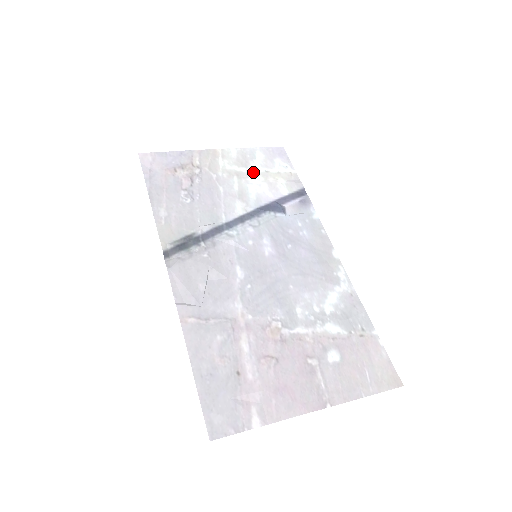
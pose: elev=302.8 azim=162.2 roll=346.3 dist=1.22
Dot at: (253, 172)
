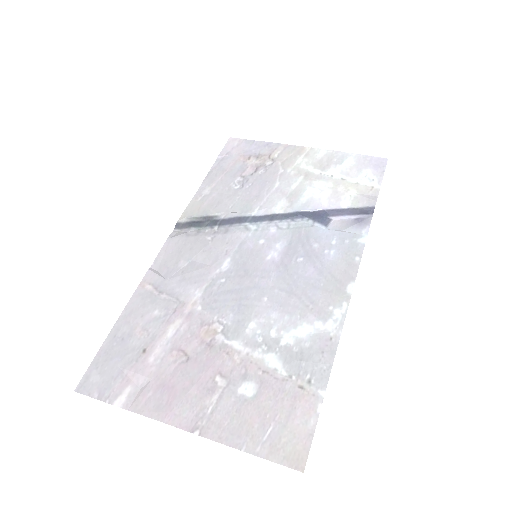
Dot at: (326, 176)
